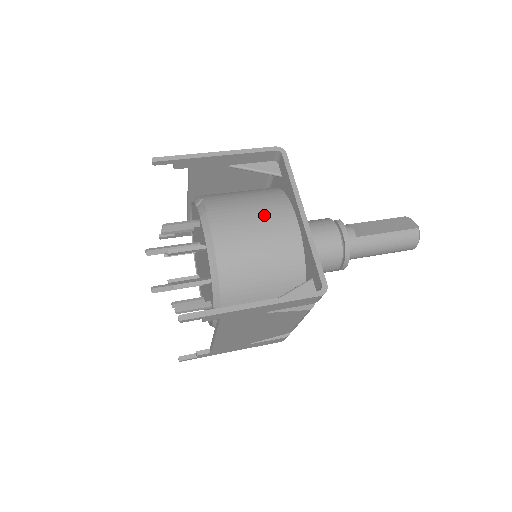
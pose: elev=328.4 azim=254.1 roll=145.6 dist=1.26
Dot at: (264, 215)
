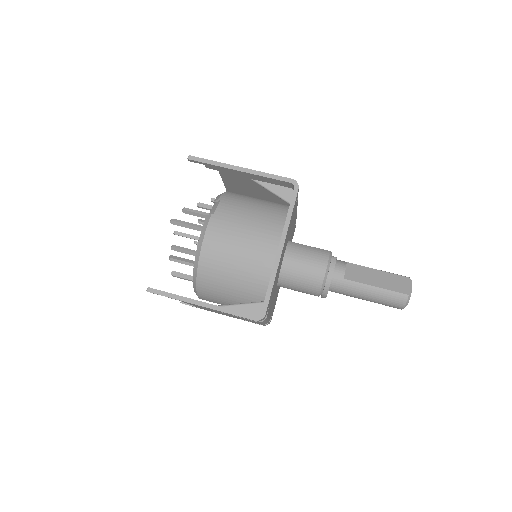
Dot at: (253, 235)
